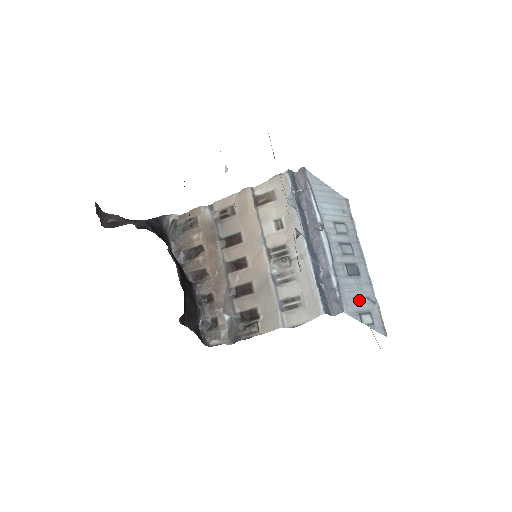
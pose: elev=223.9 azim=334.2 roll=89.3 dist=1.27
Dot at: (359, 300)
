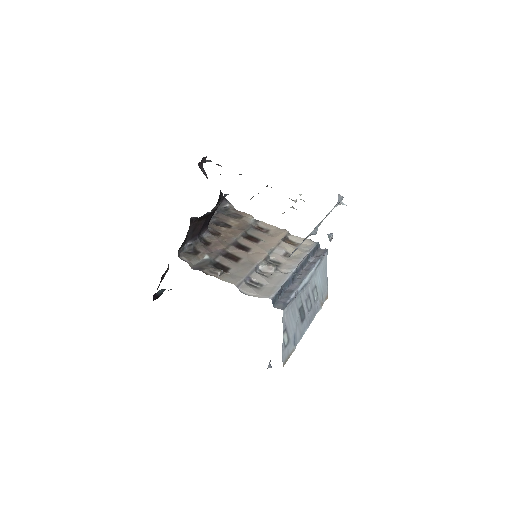
Dot at: (291, 326)
